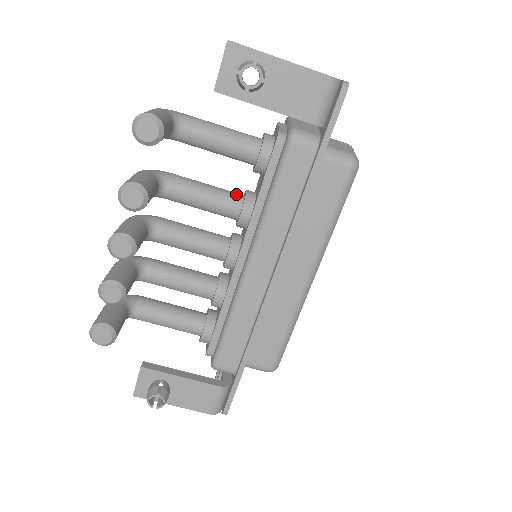
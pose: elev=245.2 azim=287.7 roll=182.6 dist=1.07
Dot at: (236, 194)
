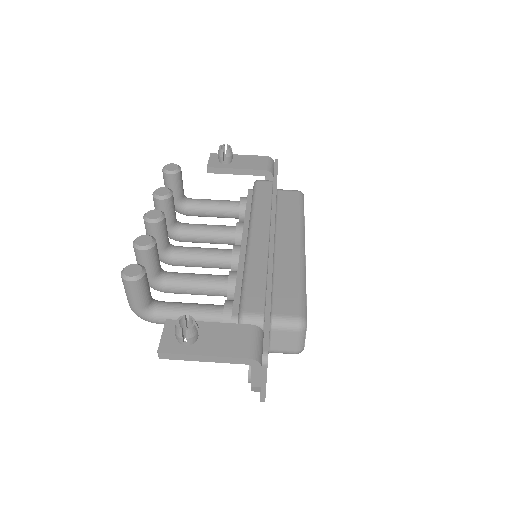
Dot at: occluded
